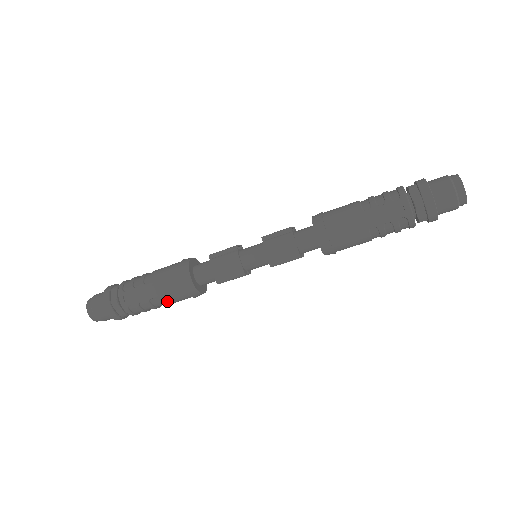
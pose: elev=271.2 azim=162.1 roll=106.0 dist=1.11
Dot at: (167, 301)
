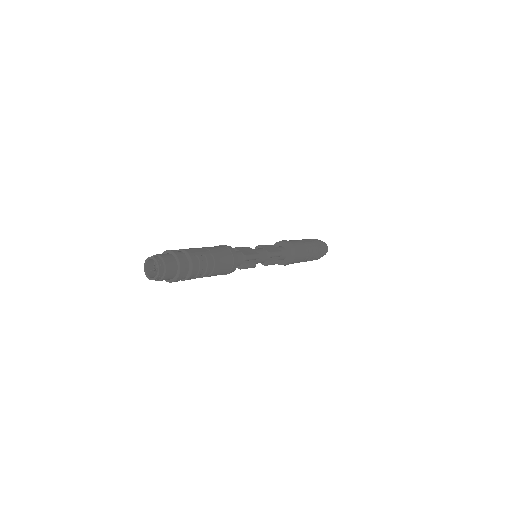
Dot at: (219, 260)
